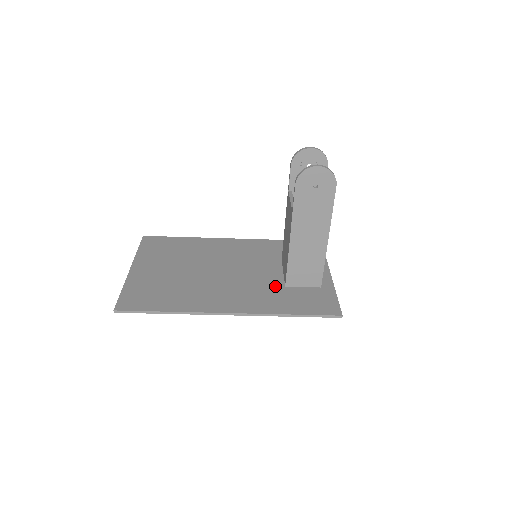
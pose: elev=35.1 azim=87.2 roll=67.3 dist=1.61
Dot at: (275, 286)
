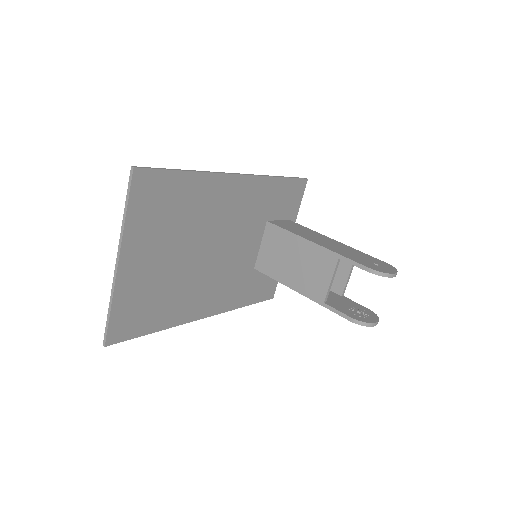
Dot at: (248, 270)
